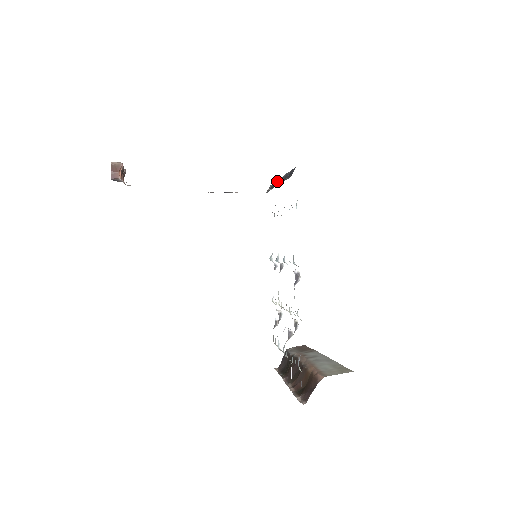
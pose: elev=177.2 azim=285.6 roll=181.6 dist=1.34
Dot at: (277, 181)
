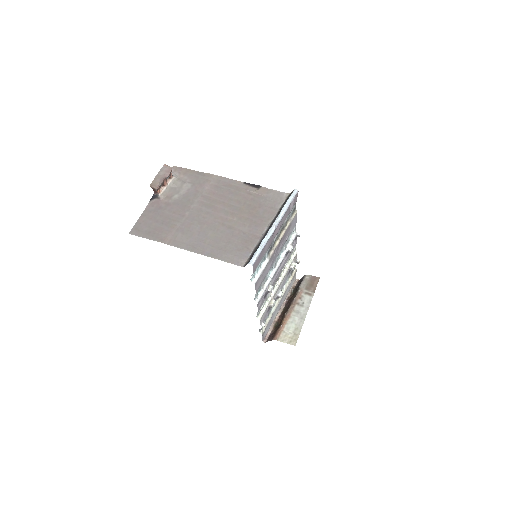
Dot at: (277, 216)
